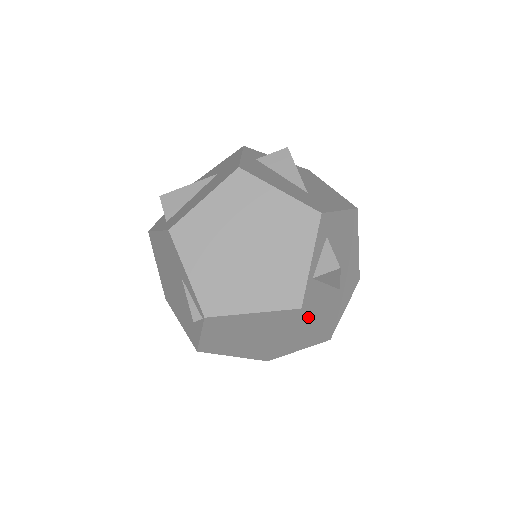
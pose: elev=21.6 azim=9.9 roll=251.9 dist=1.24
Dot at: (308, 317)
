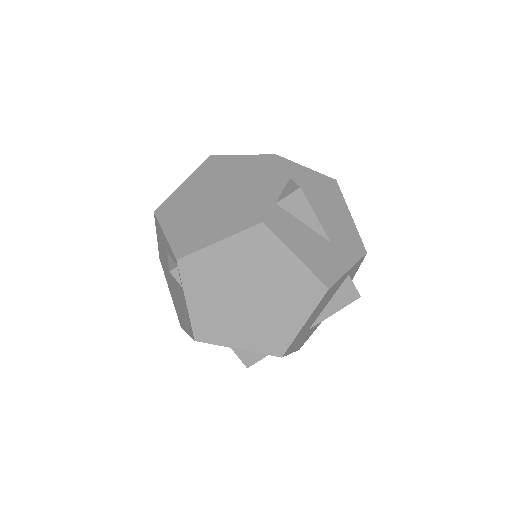
Dot at: (278, 240)
